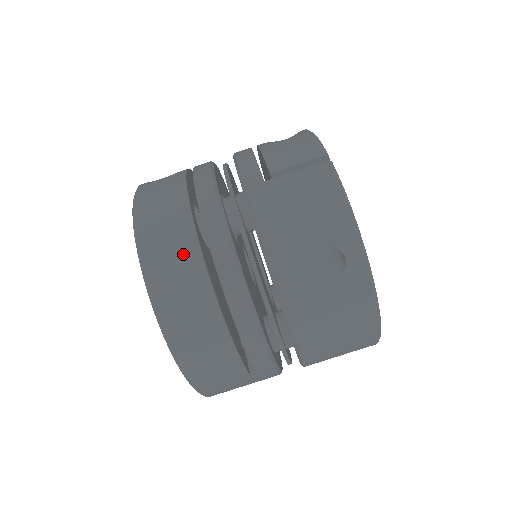
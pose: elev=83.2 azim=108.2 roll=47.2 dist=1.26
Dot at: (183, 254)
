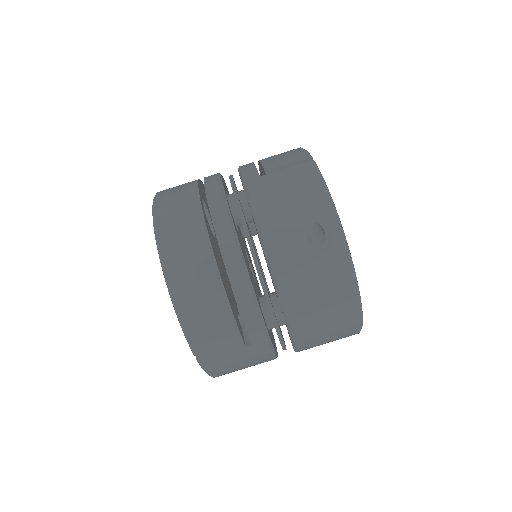
Dot at: (191, 228)
